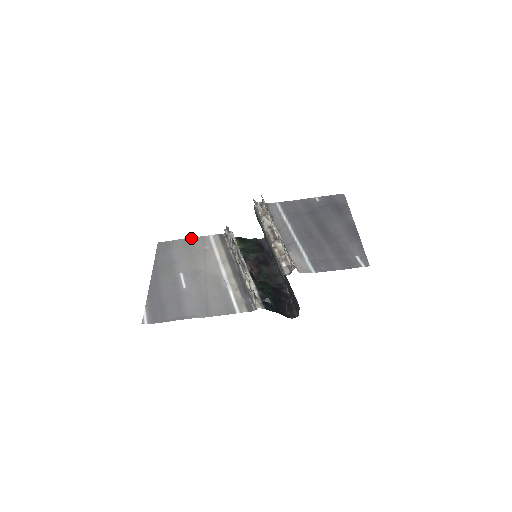
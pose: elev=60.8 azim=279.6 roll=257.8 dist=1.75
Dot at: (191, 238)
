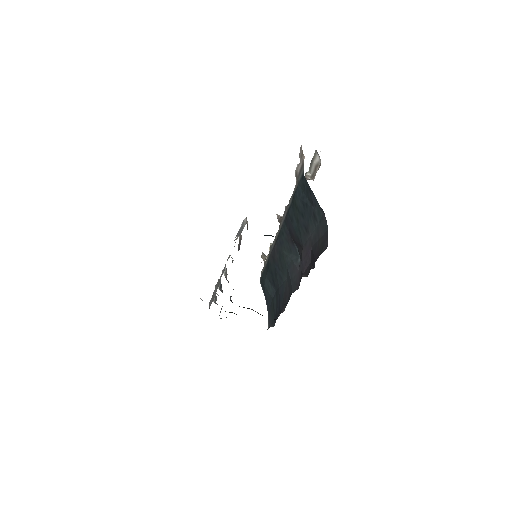
Dot at: occluded
